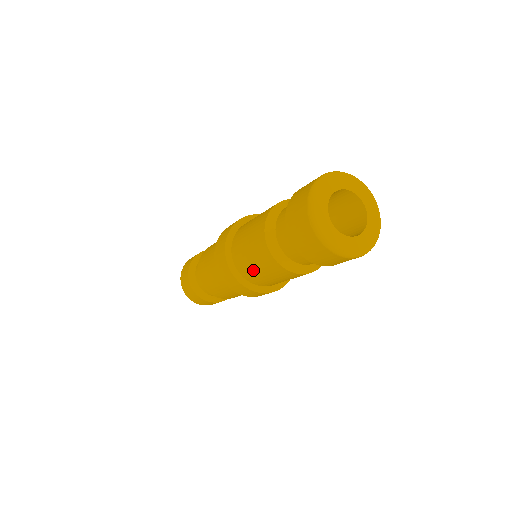
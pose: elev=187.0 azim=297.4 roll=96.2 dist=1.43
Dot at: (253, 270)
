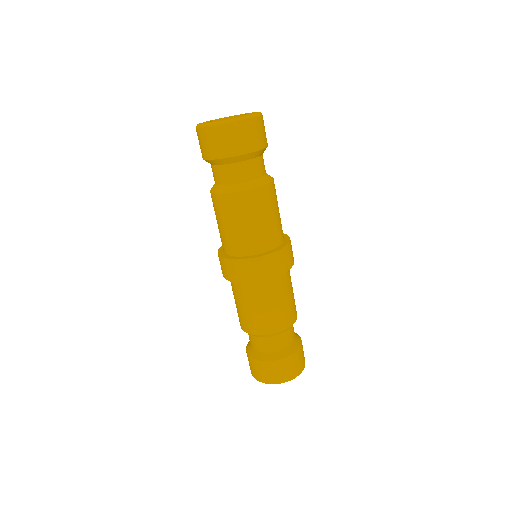
Dot at: (222, 232)
